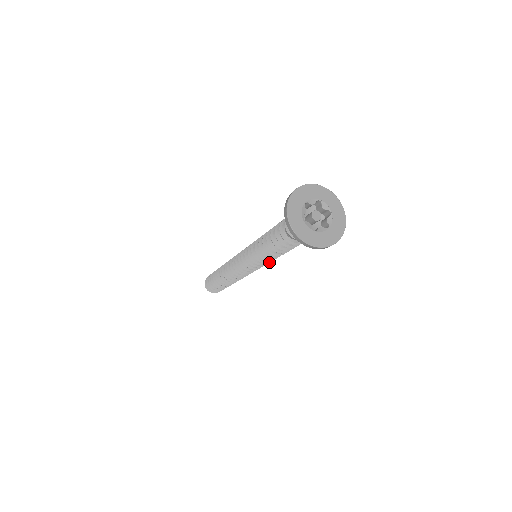
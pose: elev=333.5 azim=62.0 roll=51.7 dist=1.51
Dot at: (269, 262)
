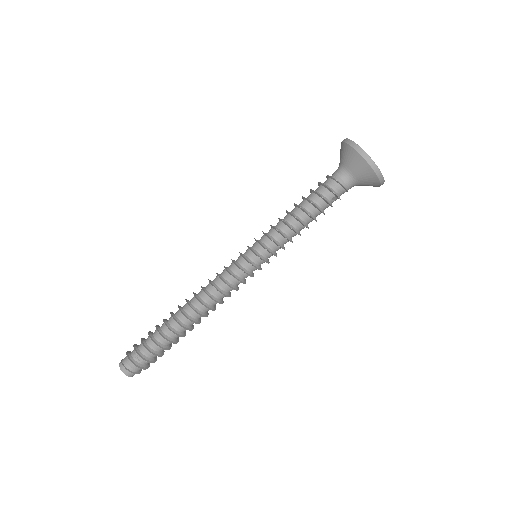
Dot at: (282, 248)
